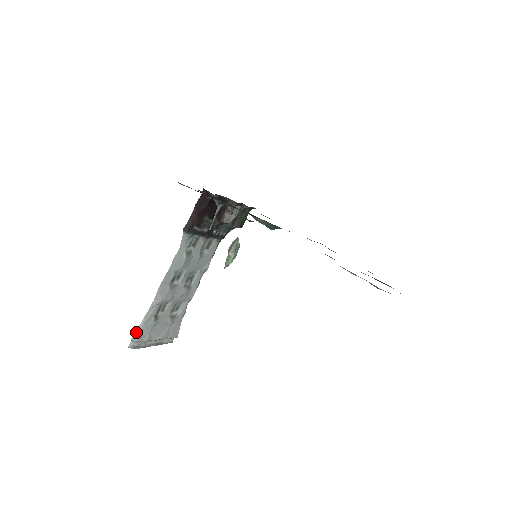
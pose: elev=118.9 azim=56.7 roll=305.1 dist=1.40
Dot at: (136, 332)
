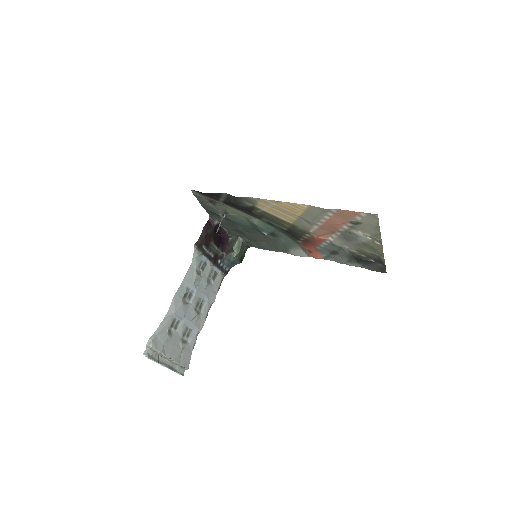
Dot at: (152, 337)
